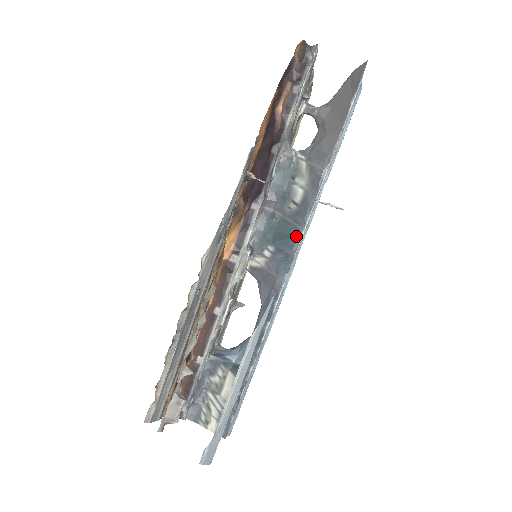
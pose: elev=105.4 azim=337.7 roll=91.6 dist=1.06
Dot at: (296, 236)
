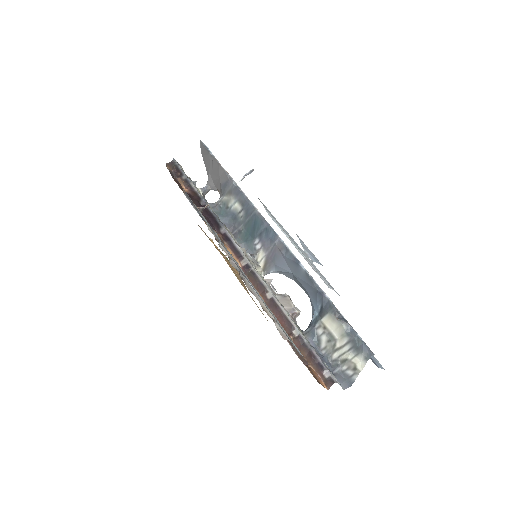
Dot at: (258, 217)
